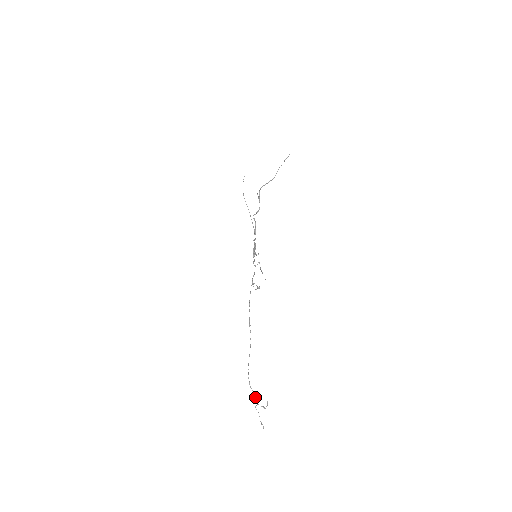
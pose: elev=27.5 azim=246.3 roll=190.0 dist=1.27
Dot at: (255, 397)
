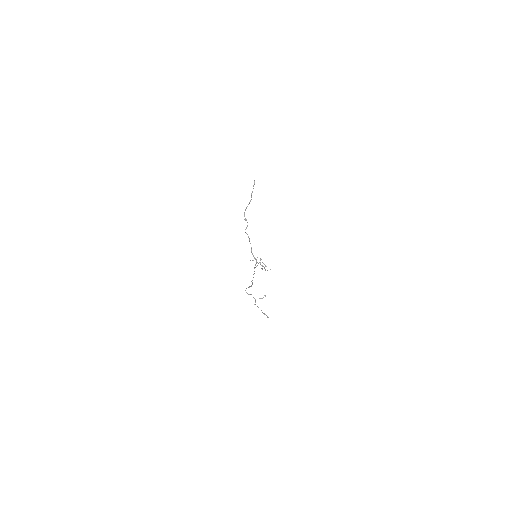
Dot at: occluded
